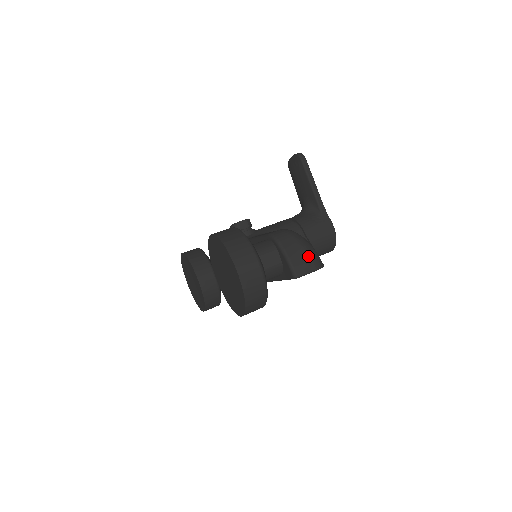
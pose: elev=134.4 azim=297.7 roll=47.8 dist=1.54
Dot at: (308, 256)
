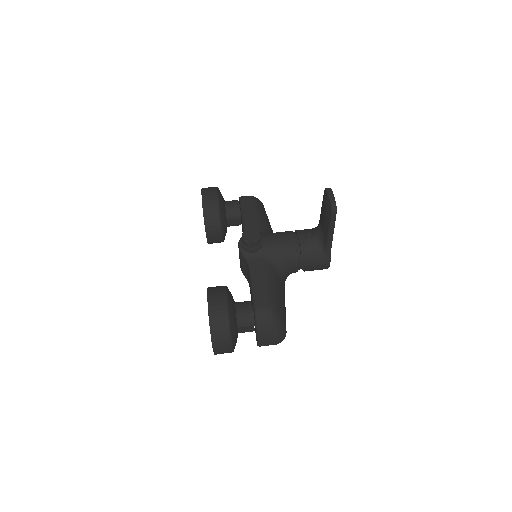
Dot at: (274, 338)
